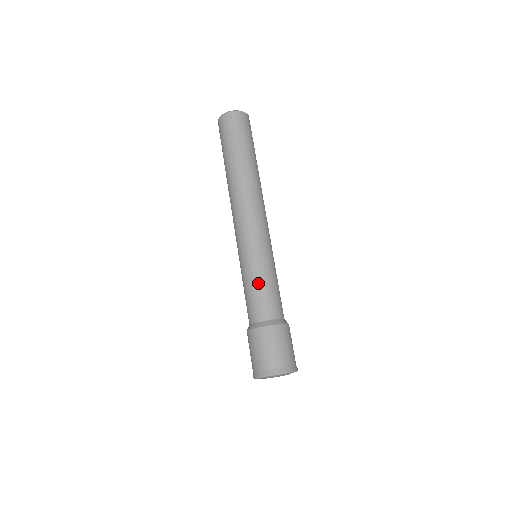
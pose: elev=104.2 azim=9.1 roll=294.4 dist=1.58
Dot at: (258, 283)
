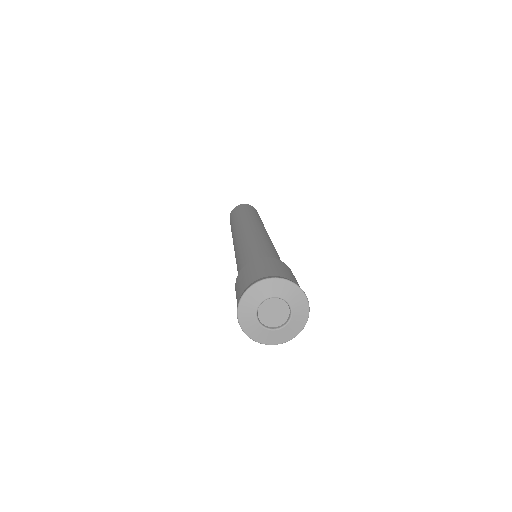
Dot at: (239, 258)
